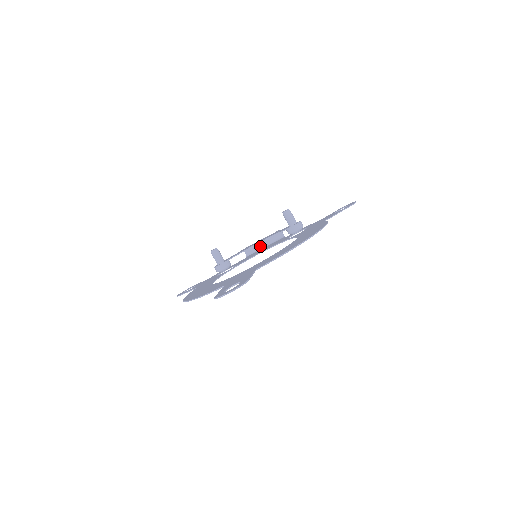
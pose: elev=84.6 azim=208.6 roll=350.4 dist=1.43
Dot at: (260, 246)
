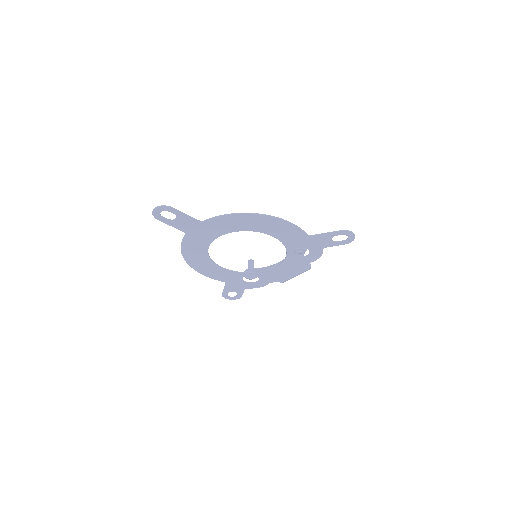
Dot at: occluded
